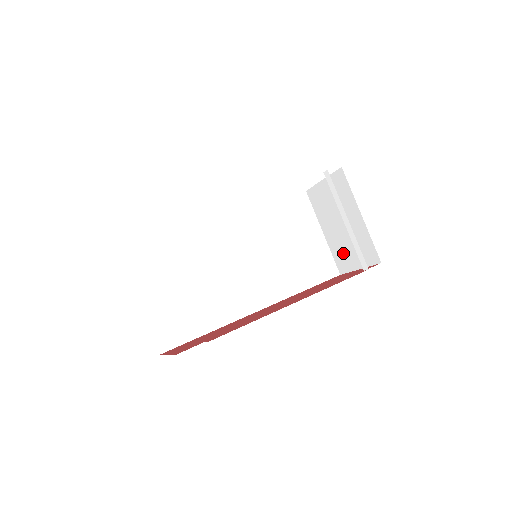
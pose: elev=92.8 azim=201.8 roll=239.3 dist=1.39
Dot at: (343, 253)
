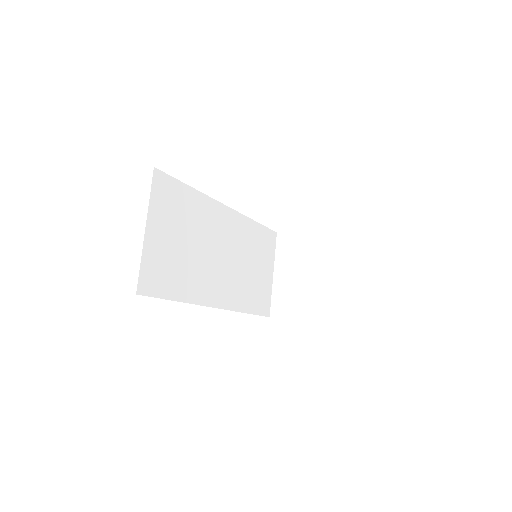
Dot at: (287, 299)
